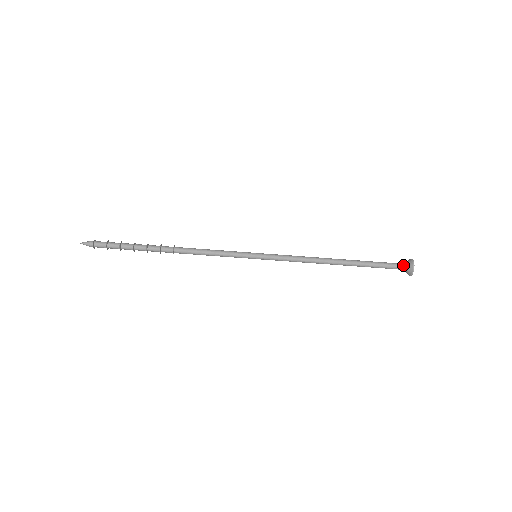
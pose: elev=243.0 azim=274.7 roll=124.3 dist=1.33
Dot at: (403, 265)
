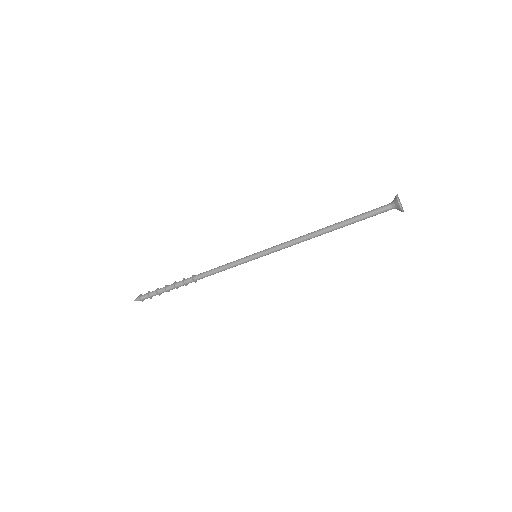
Dot at: (391, 208)
